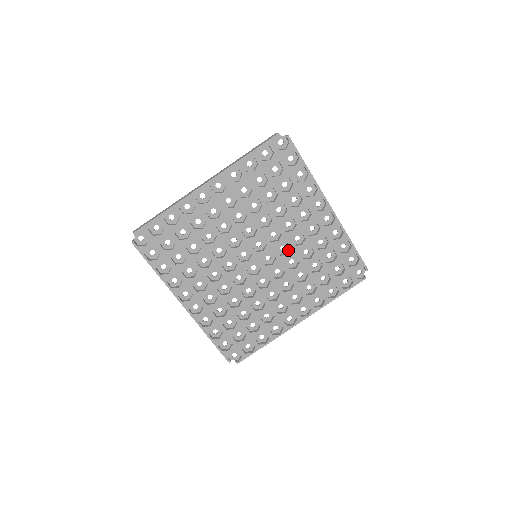
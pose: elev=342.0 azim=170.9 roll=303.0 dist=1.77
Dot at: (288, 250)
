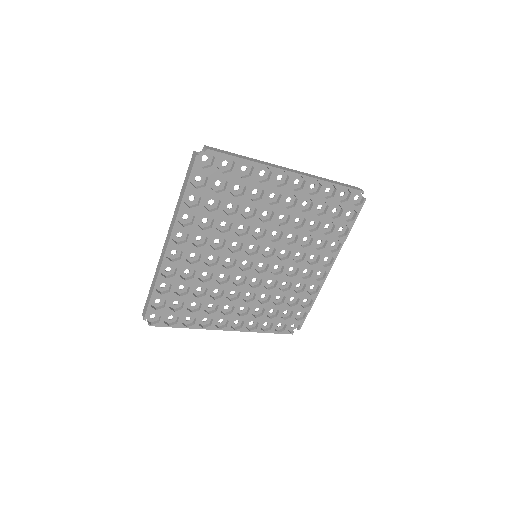
Dot at: (277, 272)
